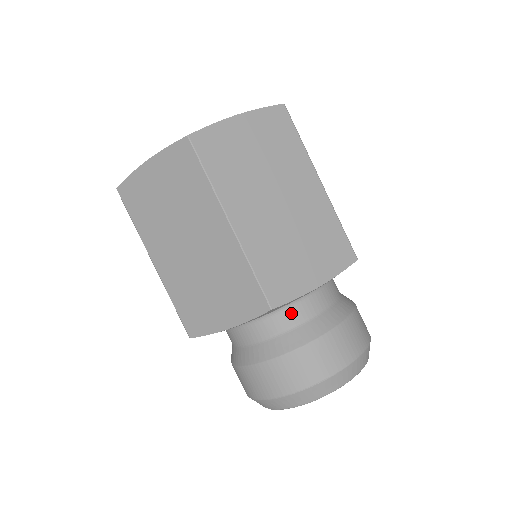
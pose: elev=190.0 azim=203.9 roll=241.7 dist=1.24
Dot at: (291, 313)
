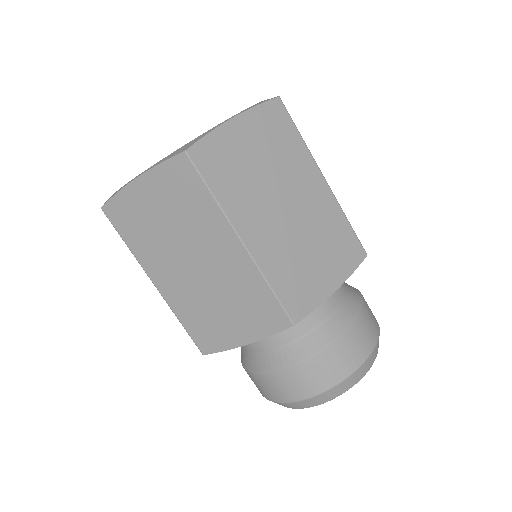
Dot at: occluded
